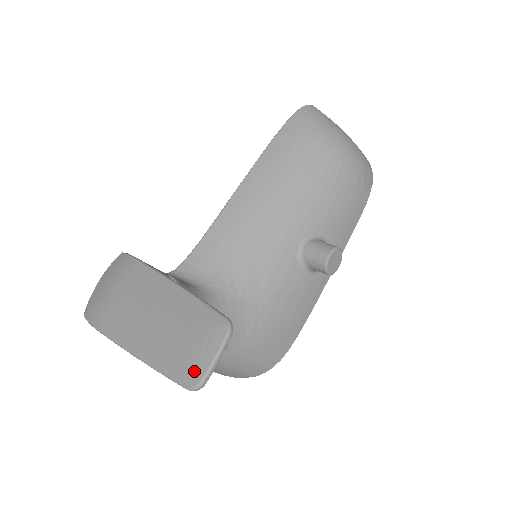
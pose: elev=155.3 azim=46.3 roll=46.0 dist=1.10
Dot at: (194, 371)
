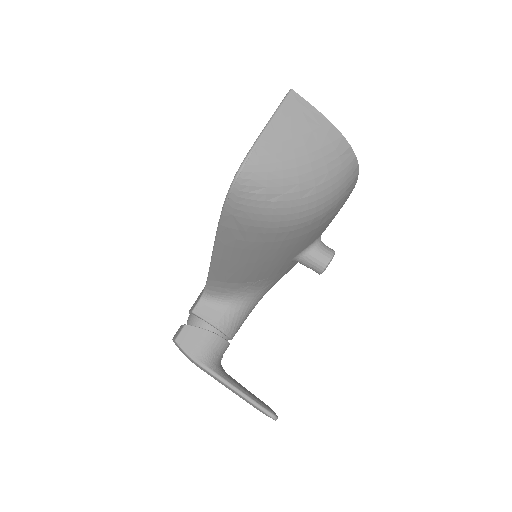
Dot at: occluded
